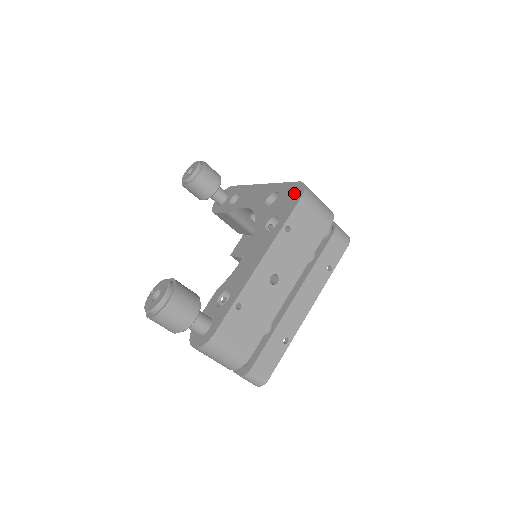
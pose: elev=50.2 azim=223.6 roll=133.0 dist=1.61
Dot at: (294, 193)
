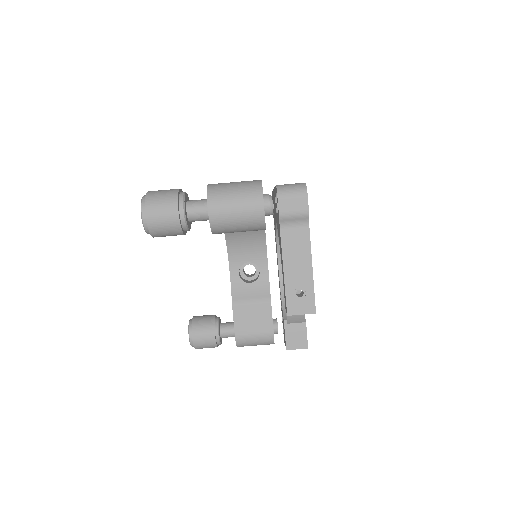
Dot at: occluded
